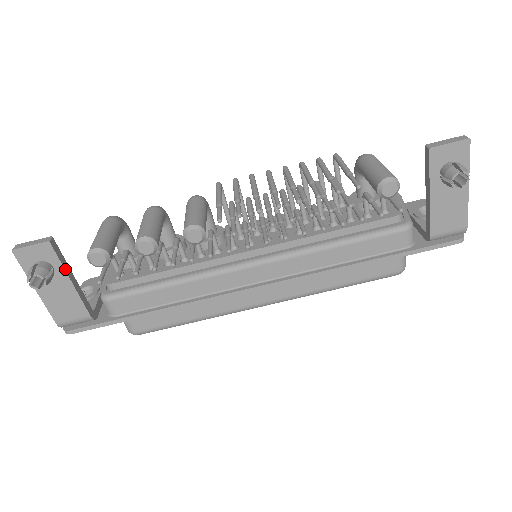
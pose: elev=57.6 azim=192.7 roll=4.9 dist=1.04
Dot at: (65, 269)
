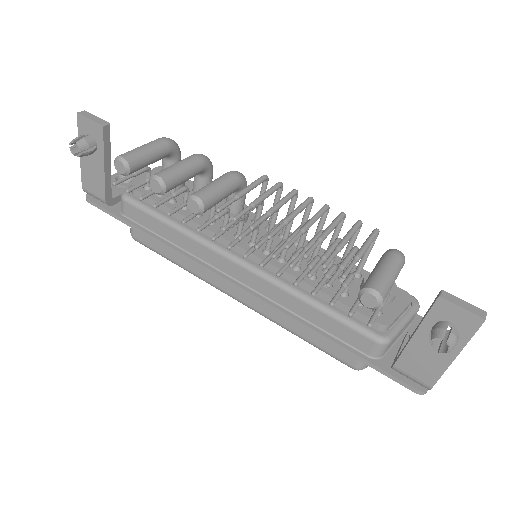
Dot at: (105, 154)
